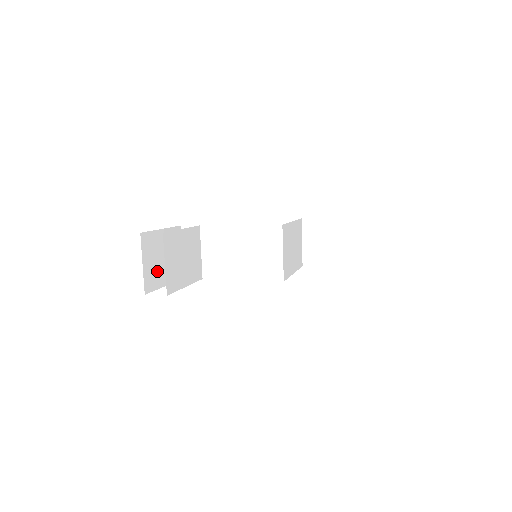
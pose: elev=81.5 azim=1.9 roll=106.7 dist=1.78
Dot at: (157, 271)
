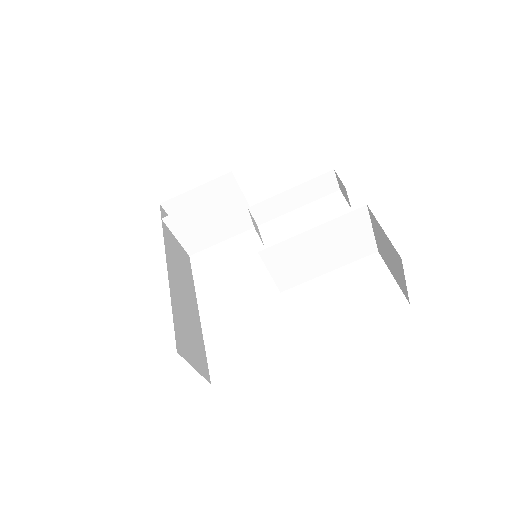
Dot at: occluded
